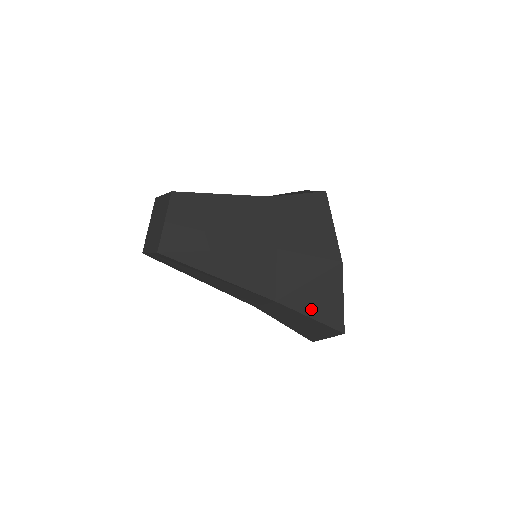
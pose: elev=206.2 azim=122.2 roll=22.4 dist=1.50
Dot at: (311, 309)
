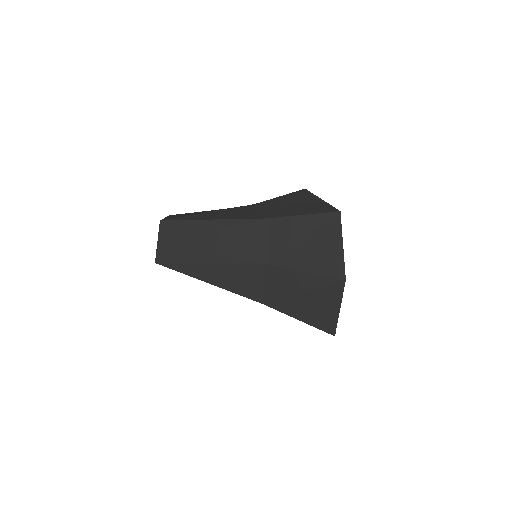
Dot at: (299, 212)
